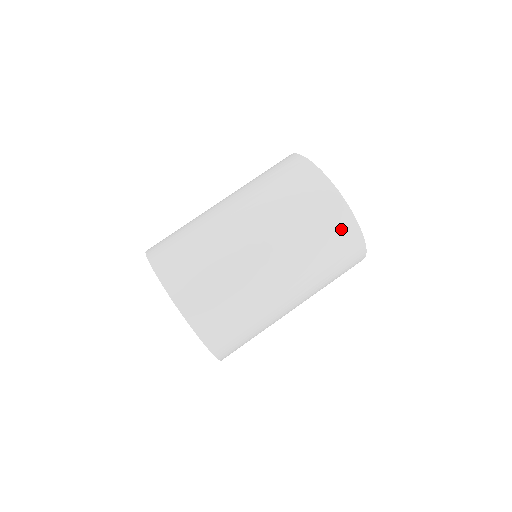
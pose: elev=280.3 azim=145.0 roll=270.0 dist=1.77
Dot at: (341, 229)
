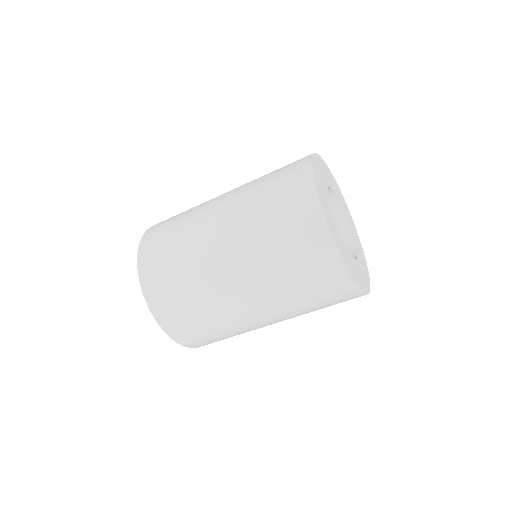
Dot at: (293, 177)
